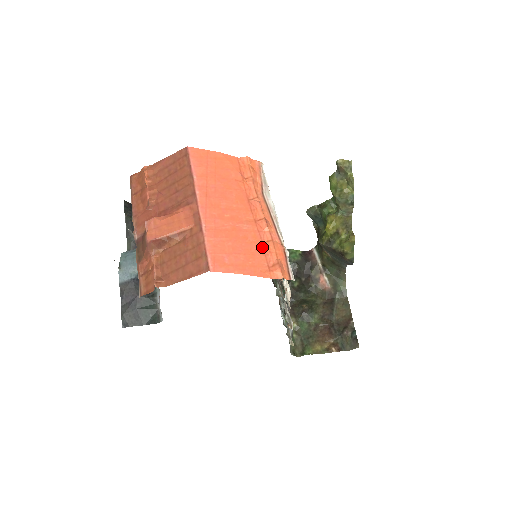
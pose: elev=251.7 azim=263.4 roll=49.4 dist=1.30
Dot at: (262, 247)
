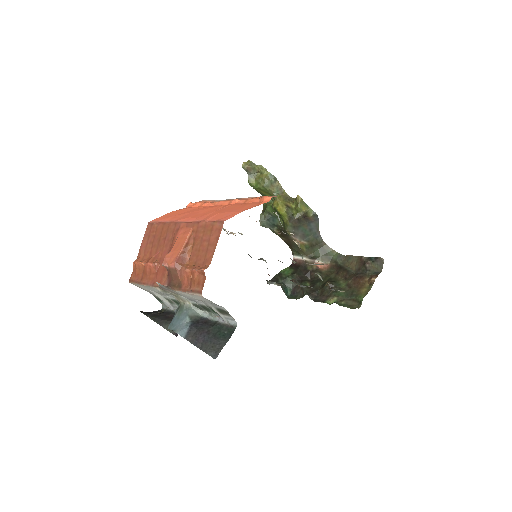
Dot at: (244, 204)
